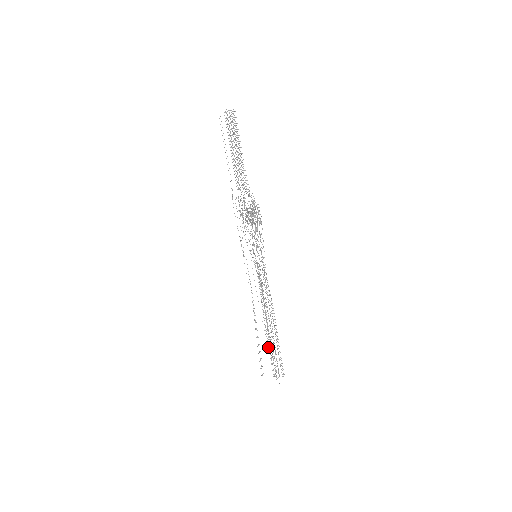
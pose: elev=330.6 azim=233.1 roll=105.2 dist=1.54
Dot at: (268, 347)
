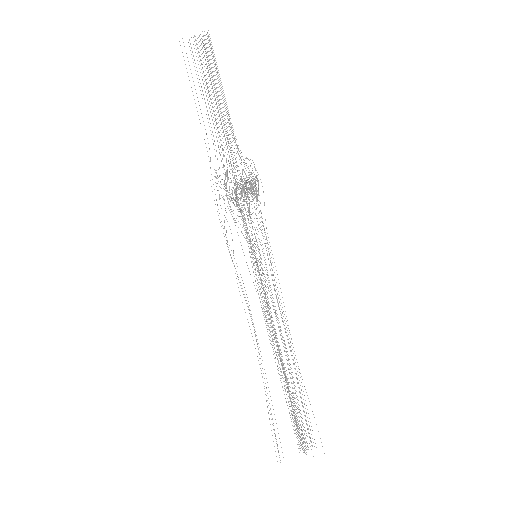
Dot at: occluded
